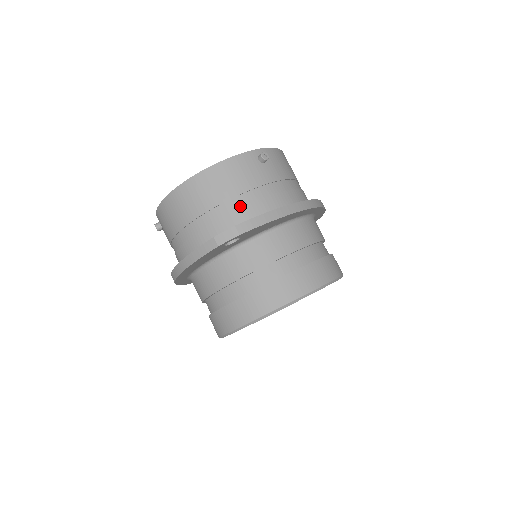
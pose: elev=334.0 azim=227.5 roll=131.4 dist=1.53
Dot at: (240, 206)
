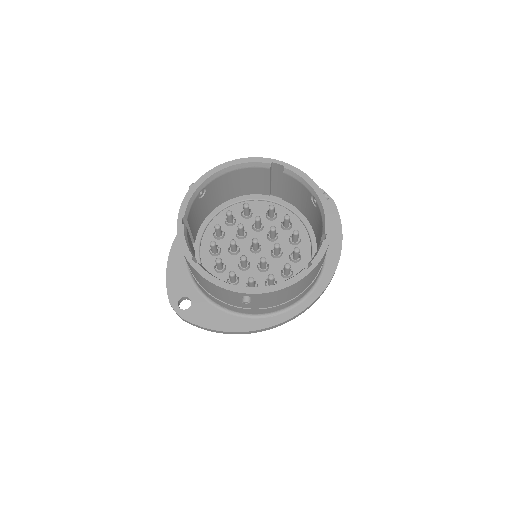
Dot at: (211, 294)
